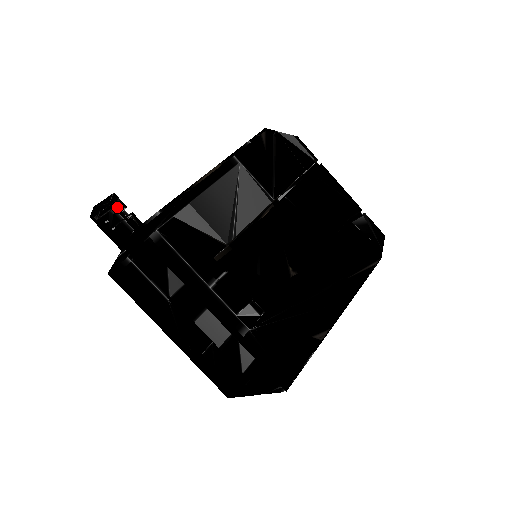
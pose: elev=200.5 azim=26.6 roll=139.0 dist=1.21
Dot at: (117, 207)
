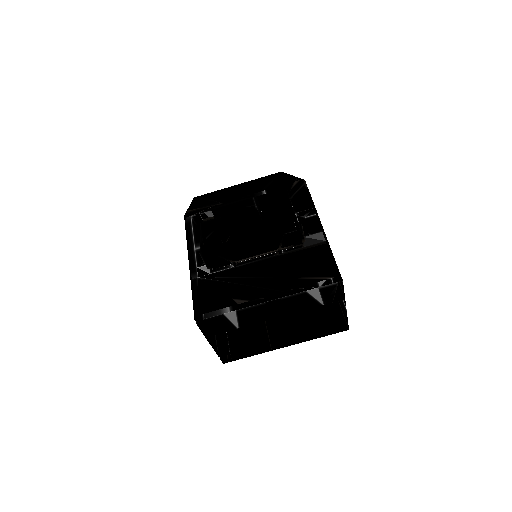
Dot at: occluded
